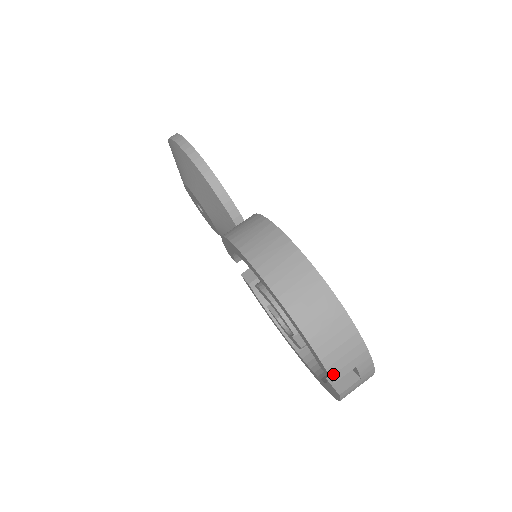
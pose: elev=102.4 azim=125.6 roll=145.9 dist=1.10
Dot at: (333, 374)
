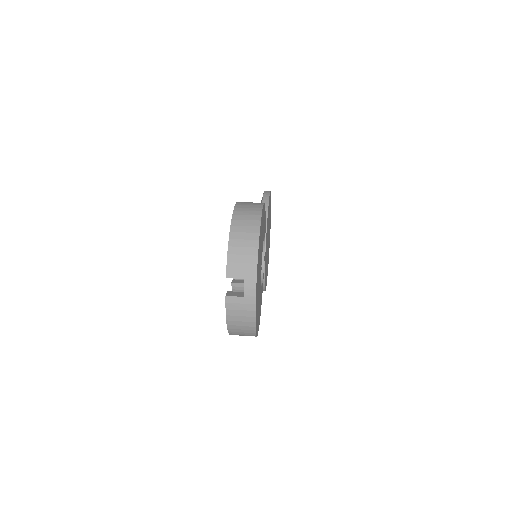
Dot at: (229, 270)
